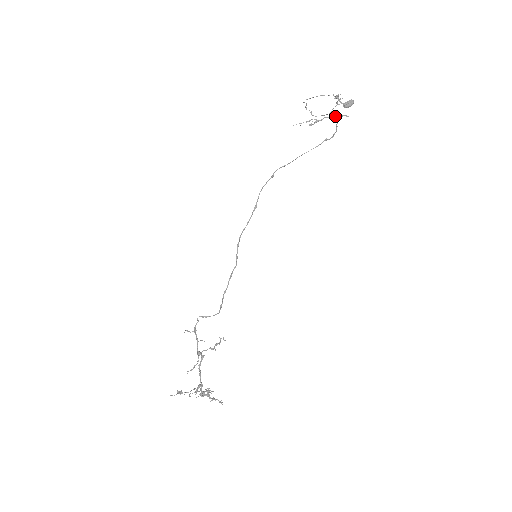
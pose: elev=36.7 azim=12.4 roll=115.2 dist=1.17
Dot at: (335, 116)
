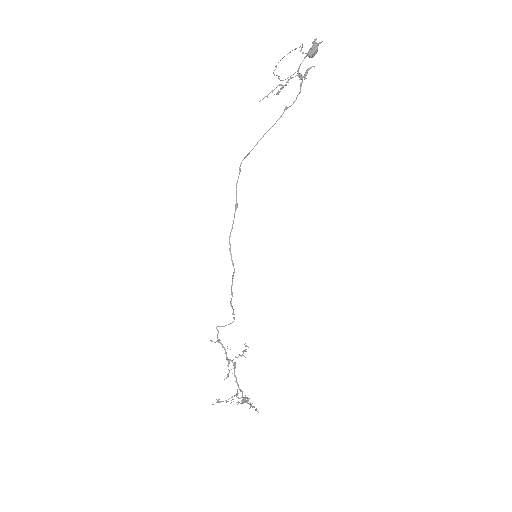
Dot at: (300, 73)
